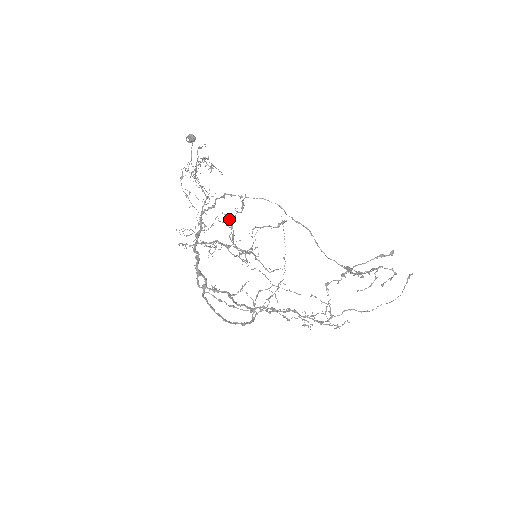
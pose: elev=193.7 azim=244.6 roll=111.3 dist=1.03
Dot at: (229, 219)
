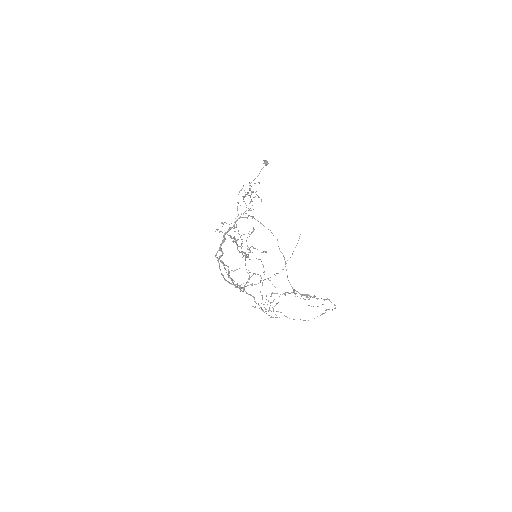
Dot at: occluded
